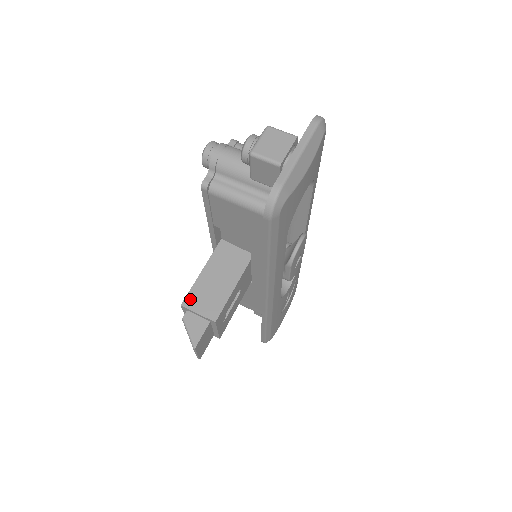
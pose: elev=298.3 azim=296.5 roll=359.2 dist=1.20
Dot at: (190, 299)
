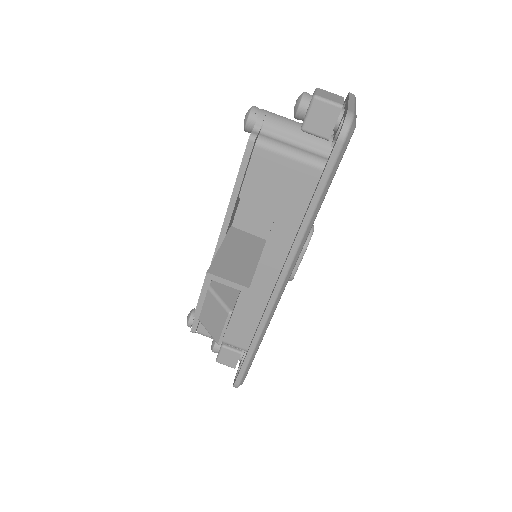
Dot at: (215, 268)
